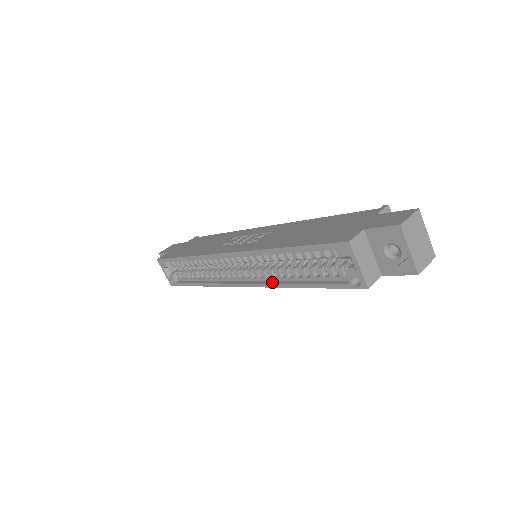
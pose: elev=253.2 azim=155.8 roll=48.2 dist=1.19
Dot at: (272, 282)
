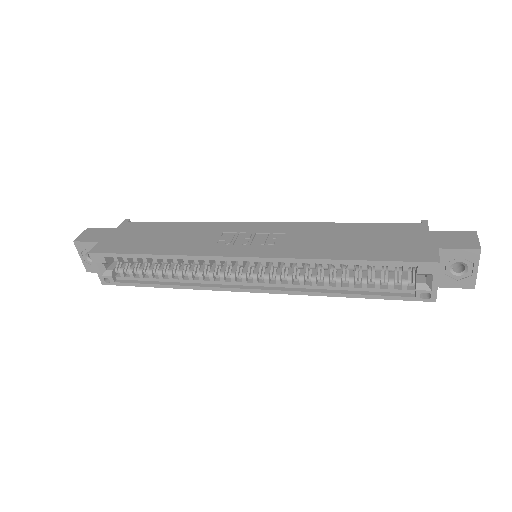
Dot at: (302, 289)
